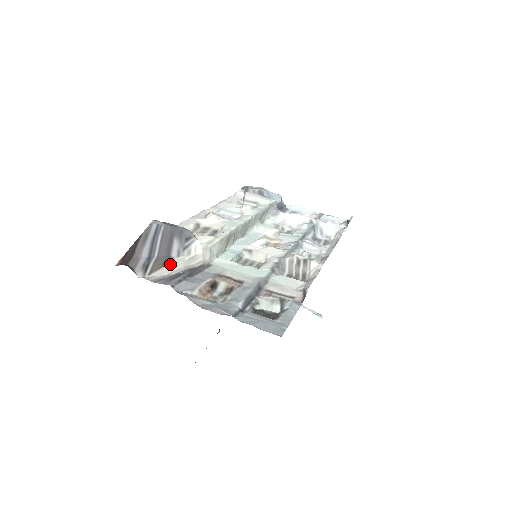
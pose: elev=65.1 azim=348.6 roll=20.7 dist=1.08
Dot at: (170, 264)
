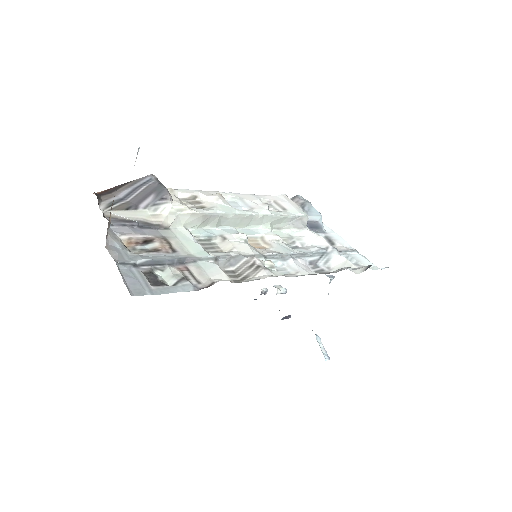
Dot at: (132, 211)
